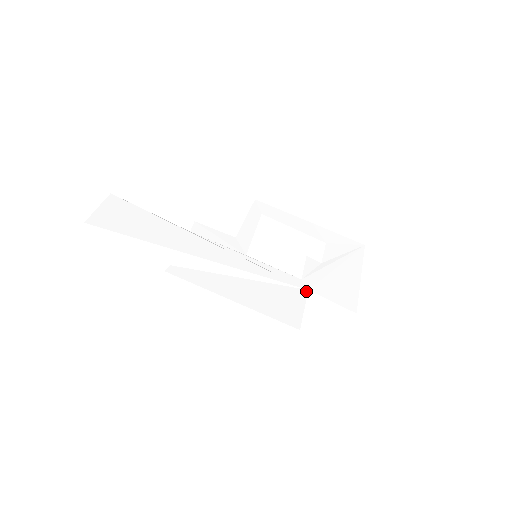
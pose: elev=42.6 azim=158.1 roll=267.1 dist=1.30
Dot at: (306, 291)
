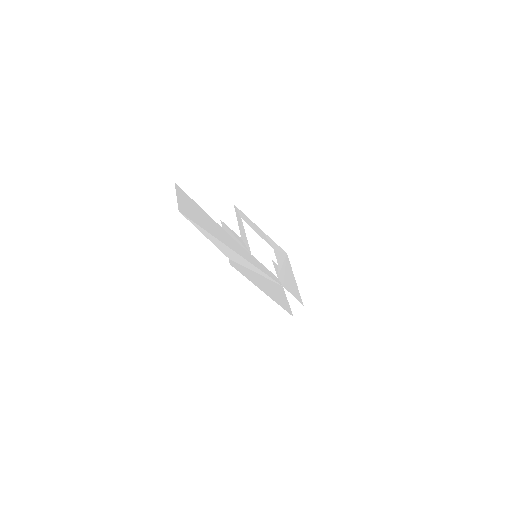
Dot at: occluded
